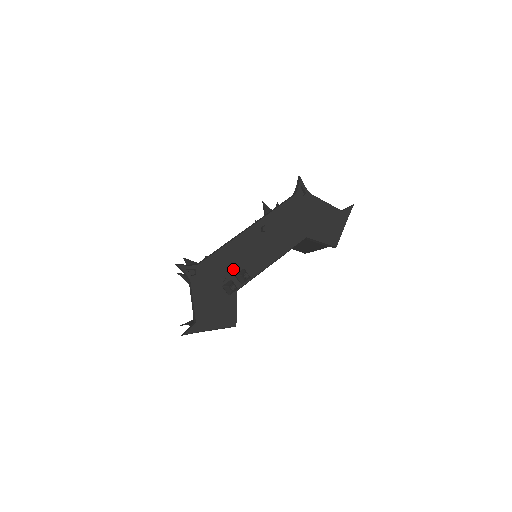
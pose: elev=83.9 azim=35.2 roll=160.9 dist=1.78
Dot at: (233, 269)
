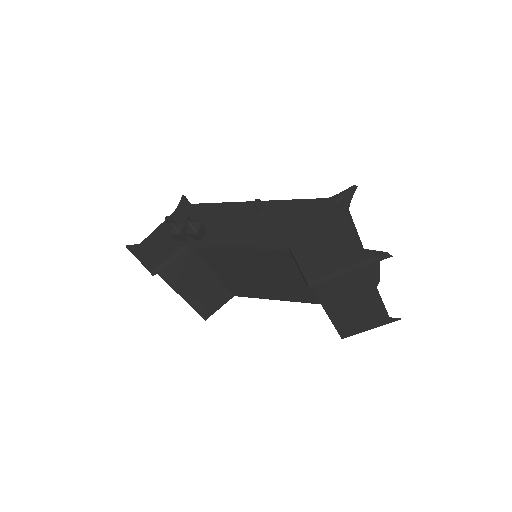
Dot at: (204, 225)
